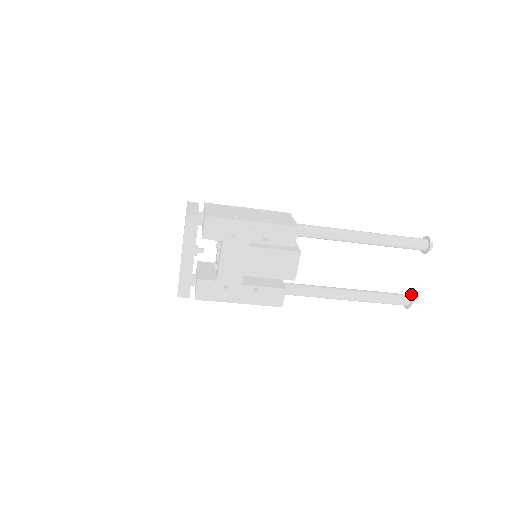
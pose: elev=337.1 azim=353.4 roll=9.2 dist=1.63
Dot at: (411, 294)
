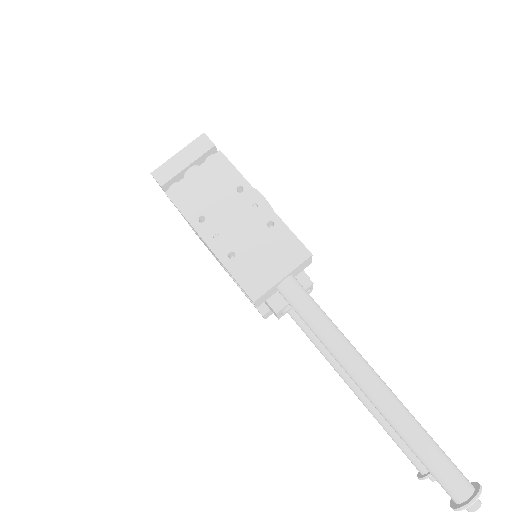
Dot at: (429, 474)
